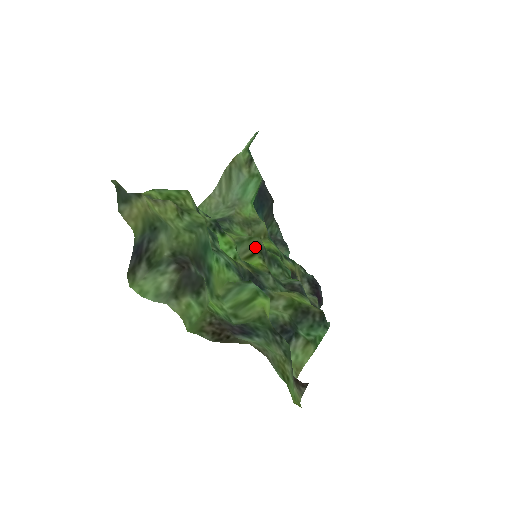
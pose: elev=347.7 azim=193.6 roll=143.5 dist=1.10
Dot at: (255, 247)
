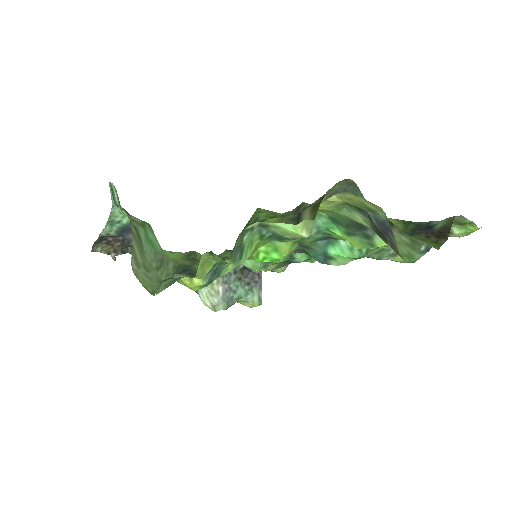
Dot at: occluded
